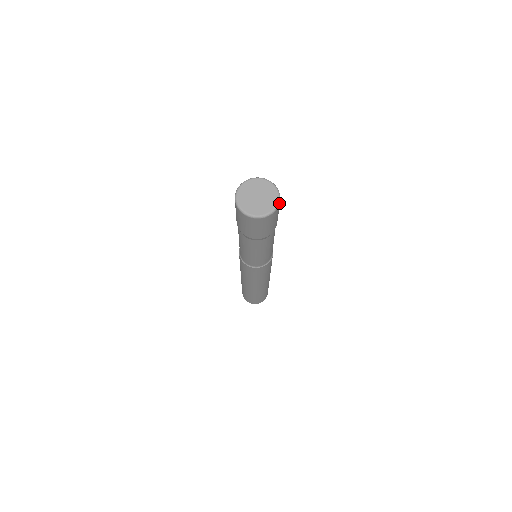
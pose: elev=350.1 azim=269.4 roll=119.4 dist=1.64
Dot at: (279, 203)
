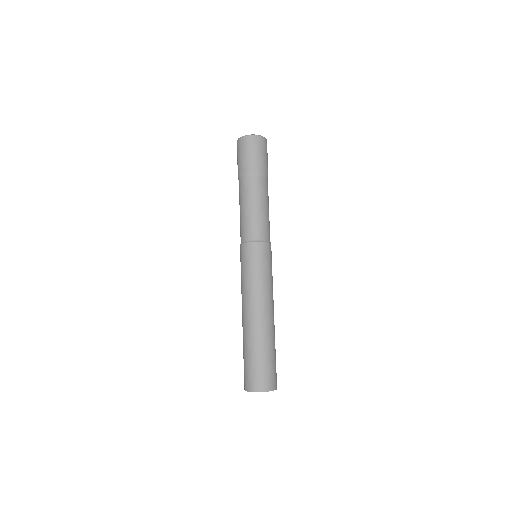
Dot at: (264, 138)
